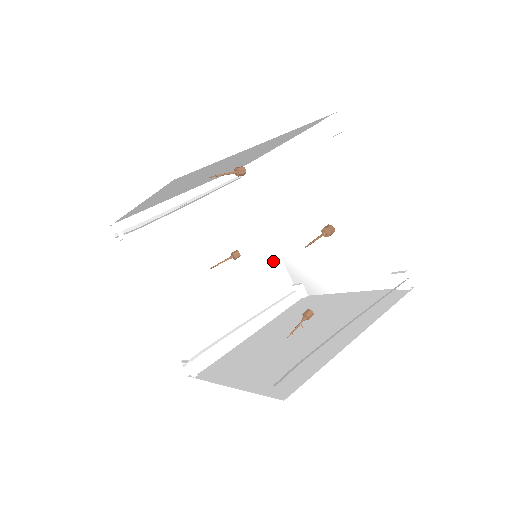
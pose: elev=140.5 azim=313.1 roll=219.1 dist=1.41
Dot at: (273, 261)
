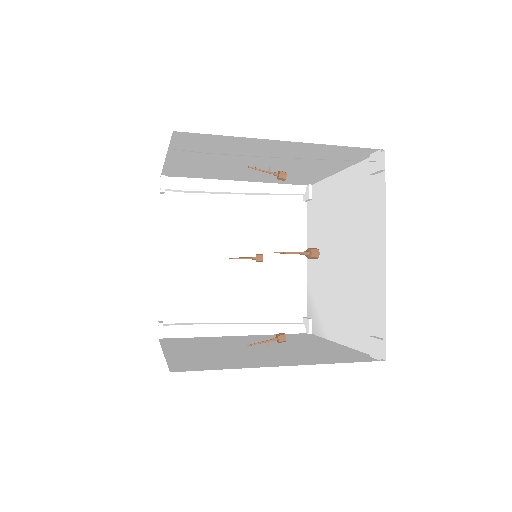
Dot at: (296, 285)
